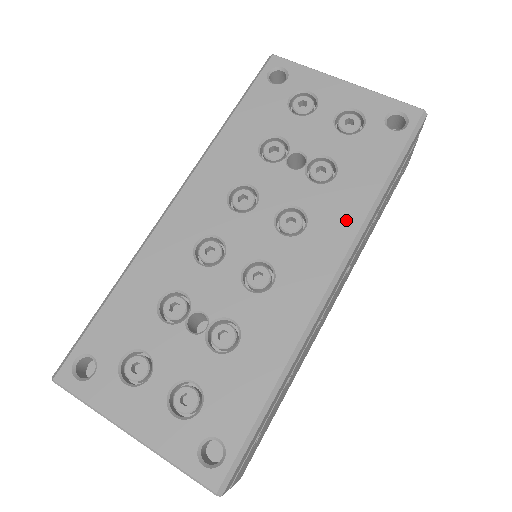
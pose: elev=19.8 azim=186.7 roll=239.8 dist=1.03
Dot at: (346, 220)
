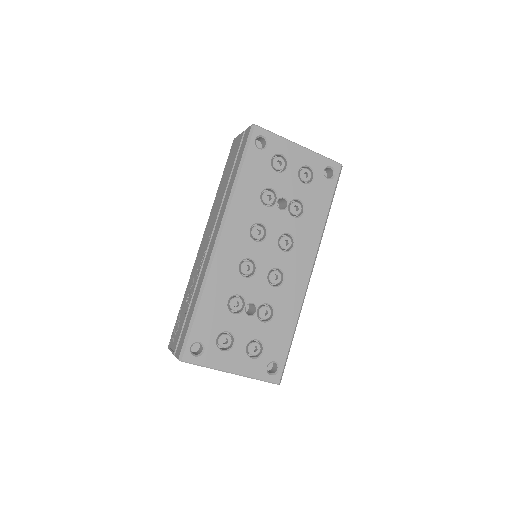
Dot at: (313, 238)
